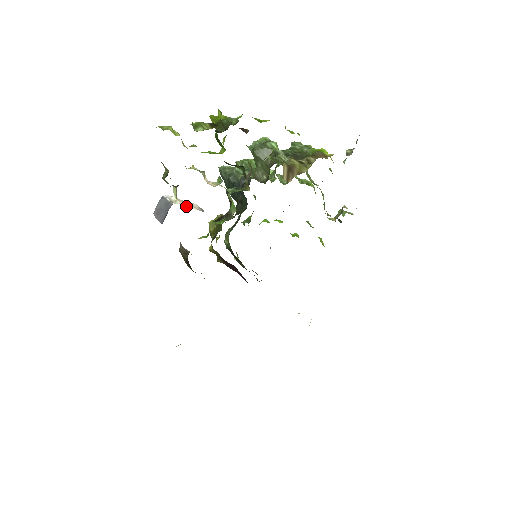
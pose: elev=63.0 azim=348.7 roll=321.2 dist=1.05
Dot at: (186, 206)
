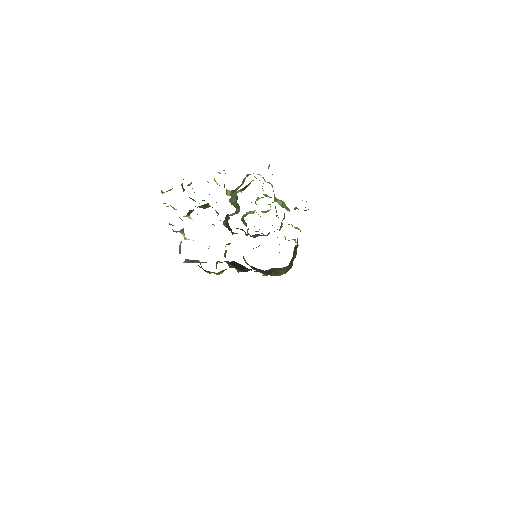
Dot at: occluded
